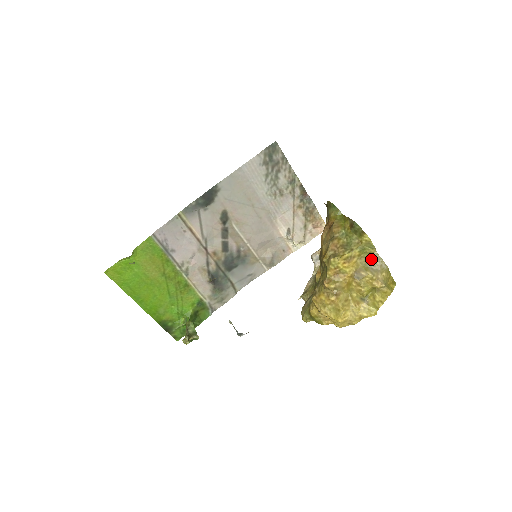
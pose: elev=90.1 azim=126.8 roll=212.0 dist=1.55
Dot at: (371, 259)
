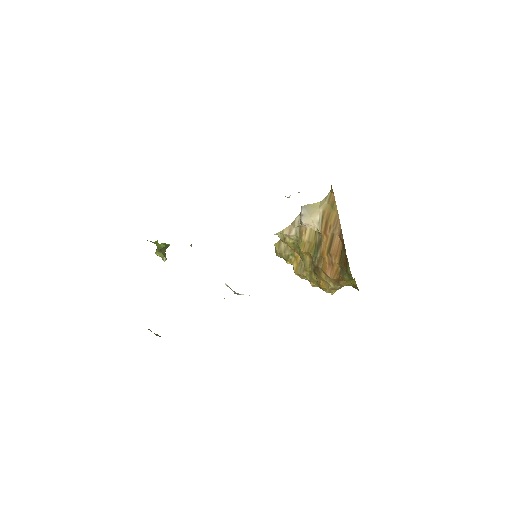
Dot at: occluded
